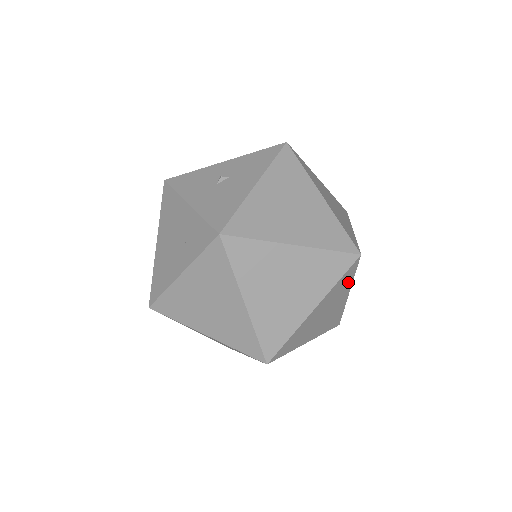
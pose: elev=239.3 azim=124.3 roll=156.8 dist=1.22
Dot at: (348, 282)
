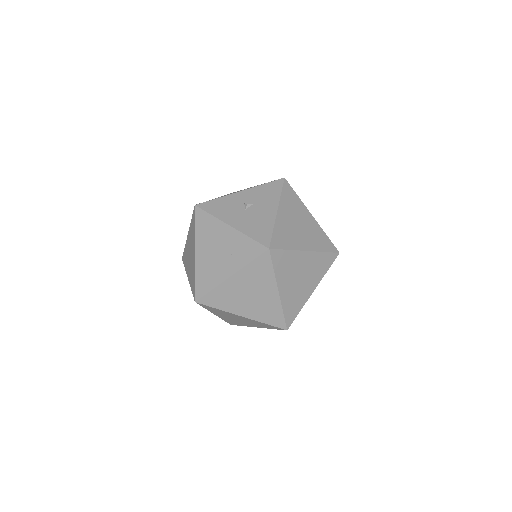
Dot at: occluded
